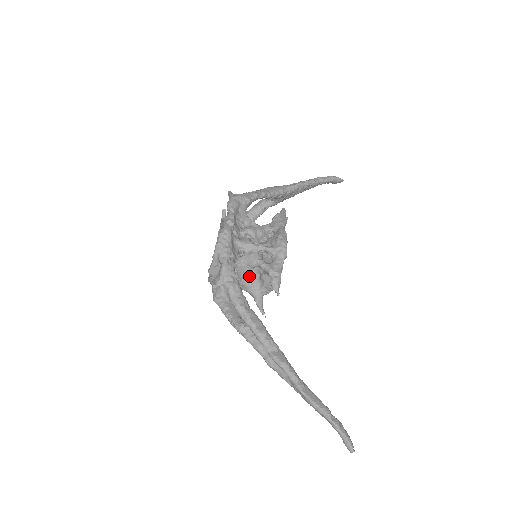
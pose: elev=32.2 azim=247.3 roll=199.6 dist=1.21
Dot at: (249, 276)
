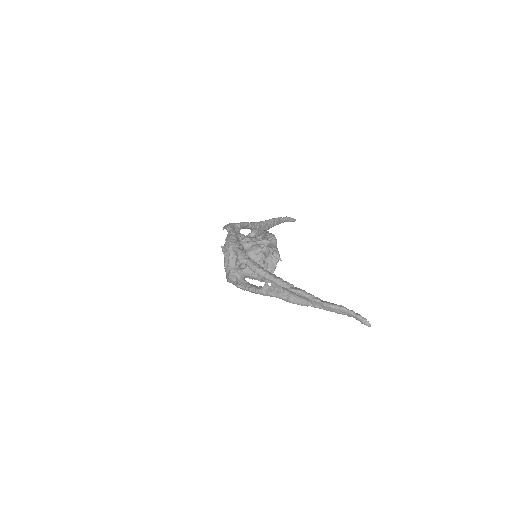
Dot at: occluded
